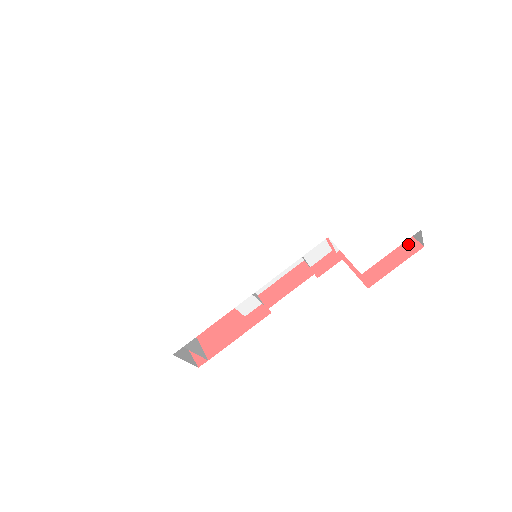
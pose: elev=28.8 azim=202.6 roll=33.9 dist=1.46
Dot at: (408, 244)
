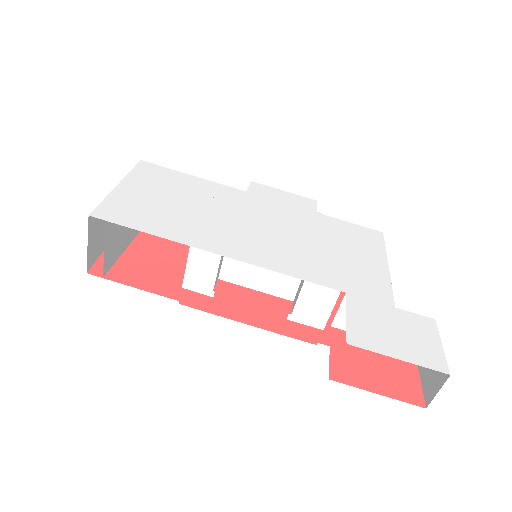
Dot at: (411, 390)
